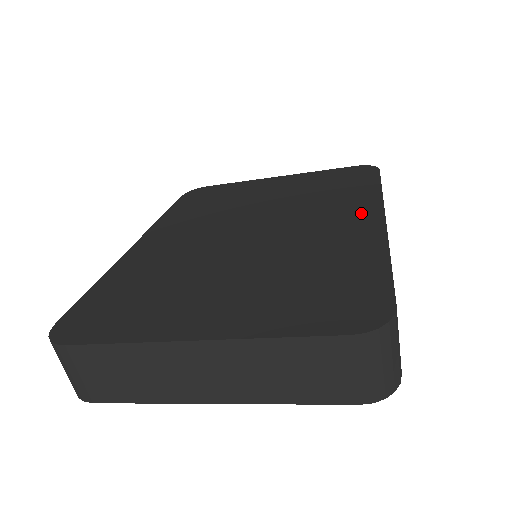
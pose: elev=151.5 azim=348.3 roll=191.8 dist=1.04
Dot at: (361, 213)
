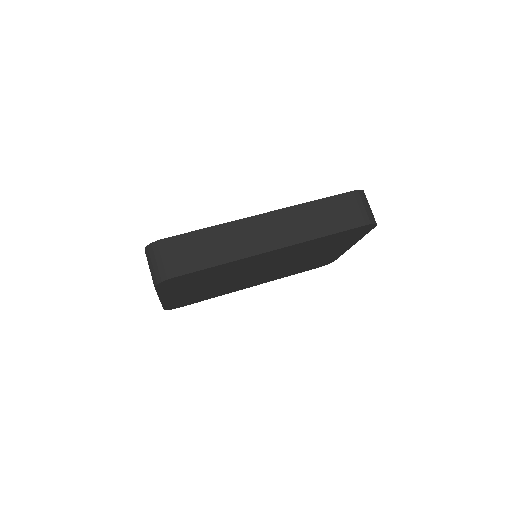
Dot at: occluded
